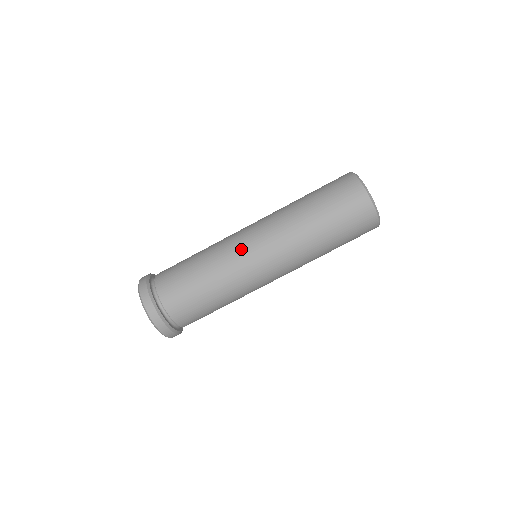
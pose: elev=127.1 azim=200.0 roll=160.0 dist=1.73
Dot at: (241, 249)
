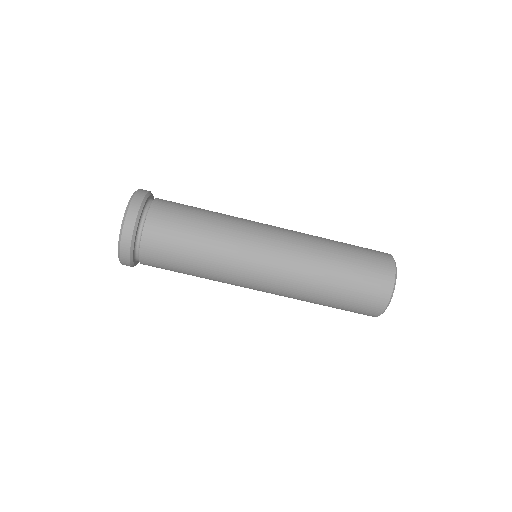
Dot at: (254, 240)
